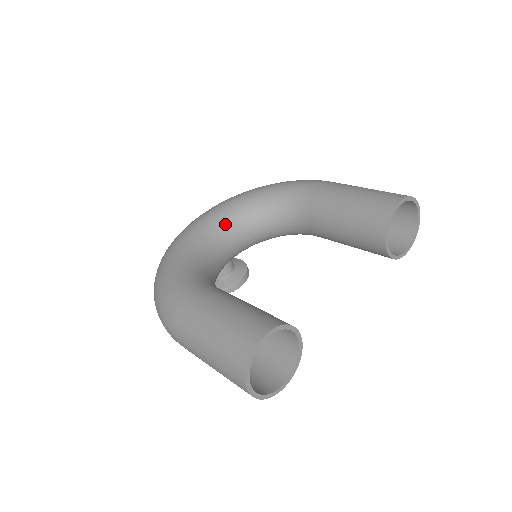
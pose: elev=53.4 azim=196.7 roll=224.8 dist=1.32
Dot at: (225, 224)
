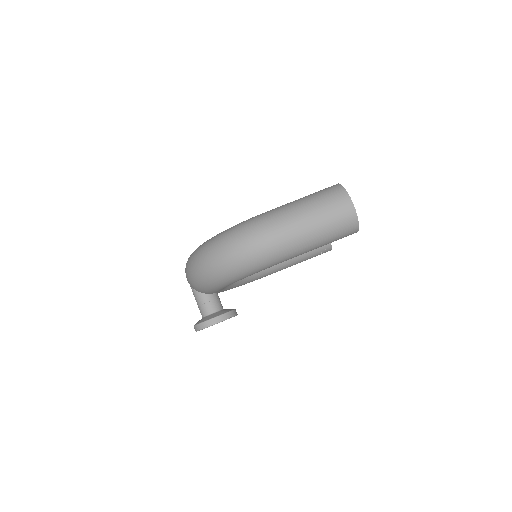
Dot at: occluded
